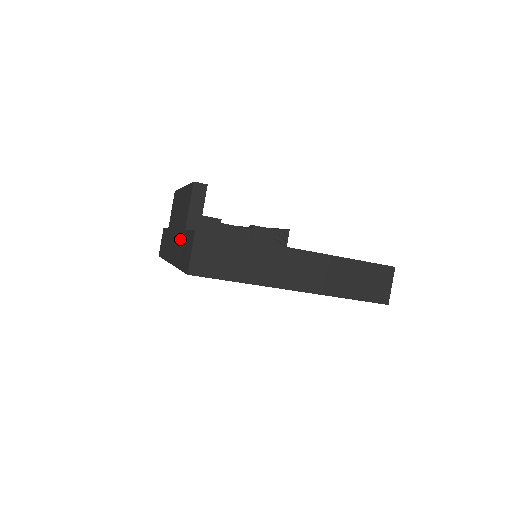
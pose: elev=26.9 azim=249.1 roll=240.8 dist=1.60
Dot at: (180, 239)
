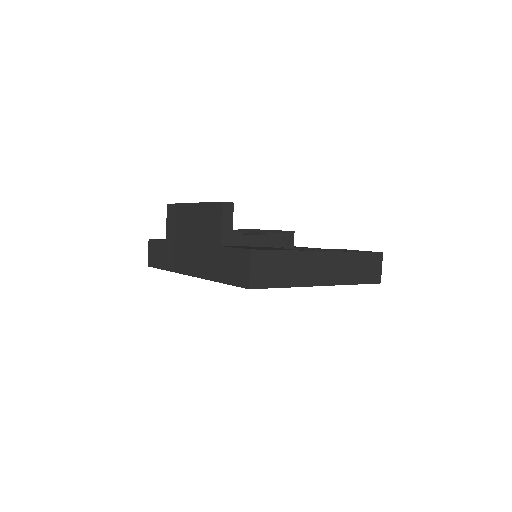
Dot at: (211, 254)
